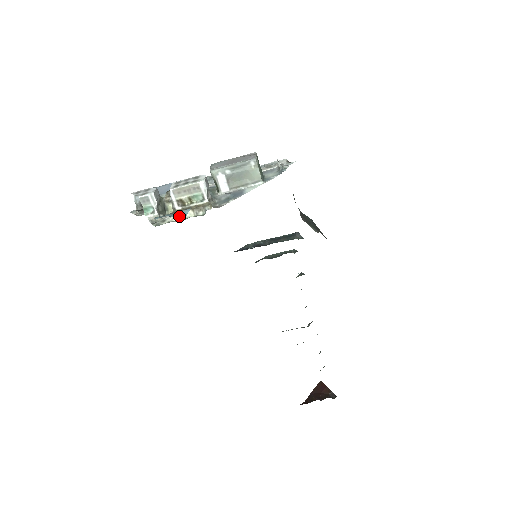
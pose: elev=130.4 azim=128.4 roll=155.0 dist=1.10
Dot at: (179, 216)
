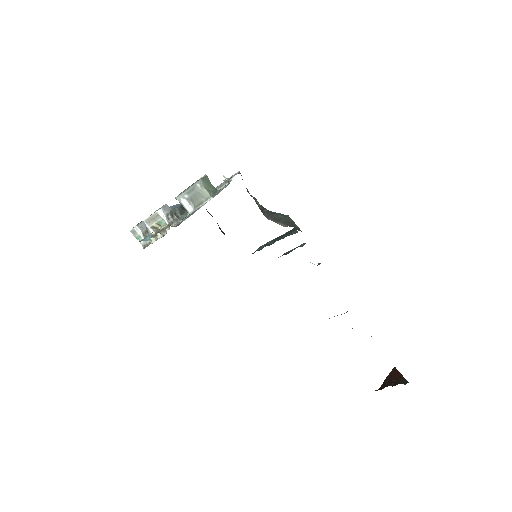
Dot at: (147, 240)
